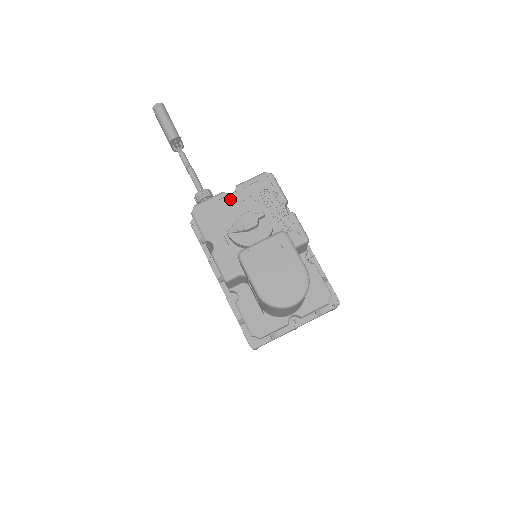
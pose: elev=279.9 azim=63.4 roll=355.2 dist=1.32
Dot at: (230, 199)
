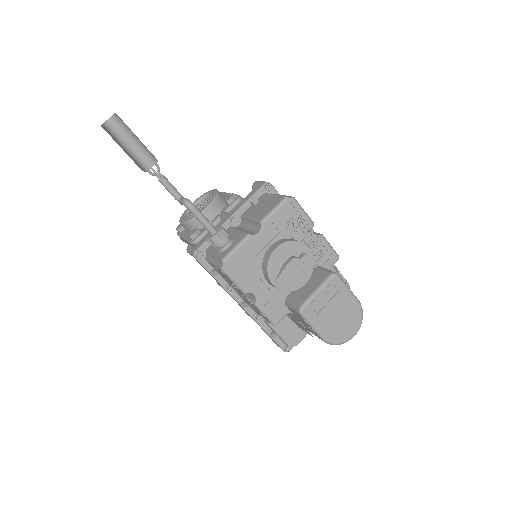
Dot at: (259, 240)
